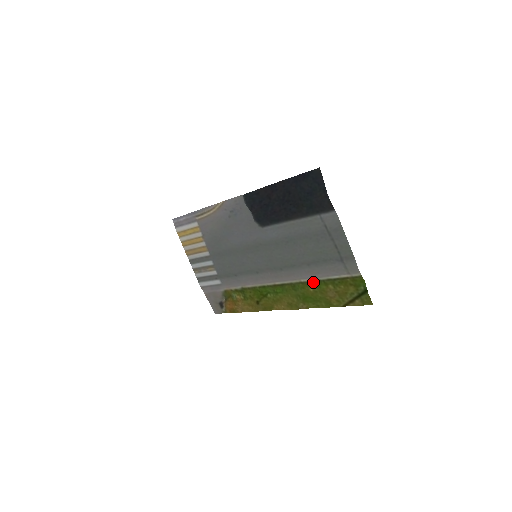
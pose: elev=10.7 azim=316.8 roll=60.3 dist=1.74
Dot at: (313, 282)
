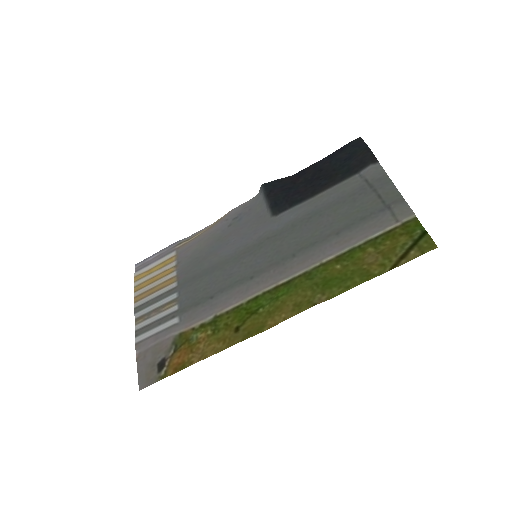
Dot at: (342, 255)
